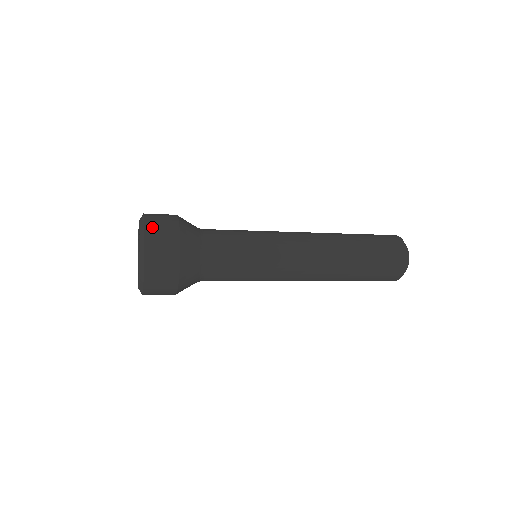
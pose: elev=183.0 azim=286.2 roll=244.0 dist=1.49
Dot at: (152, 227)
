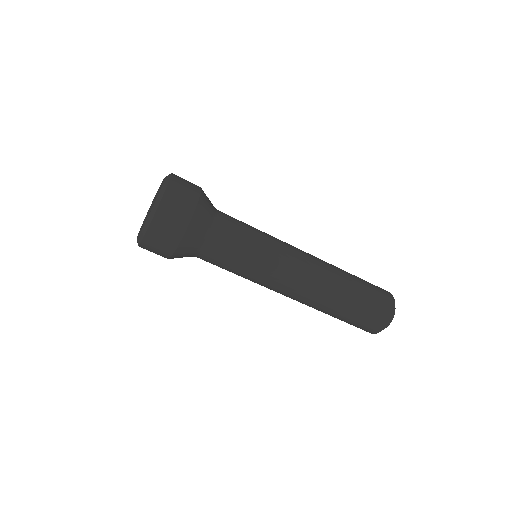
Dot at: occluded
